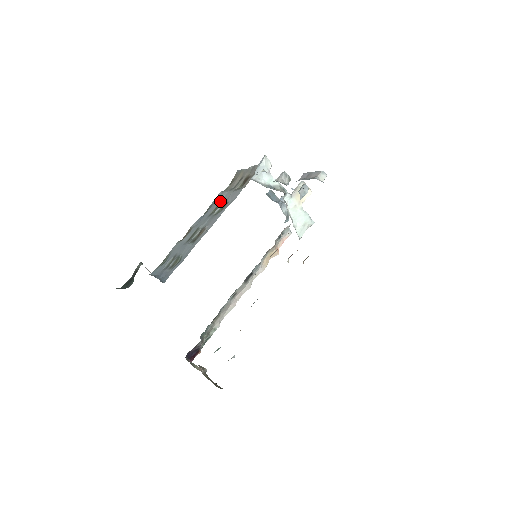
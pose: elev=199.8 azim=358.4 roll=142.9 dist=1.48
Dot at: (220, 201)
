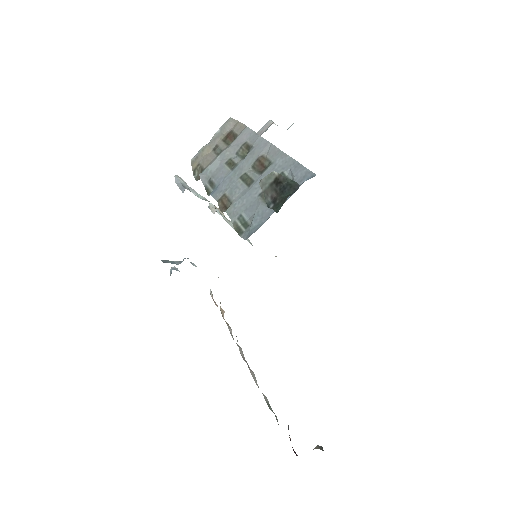
Dot at: (222, 163)
